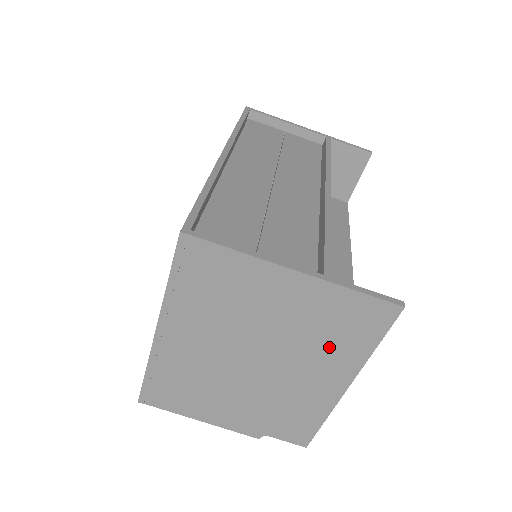
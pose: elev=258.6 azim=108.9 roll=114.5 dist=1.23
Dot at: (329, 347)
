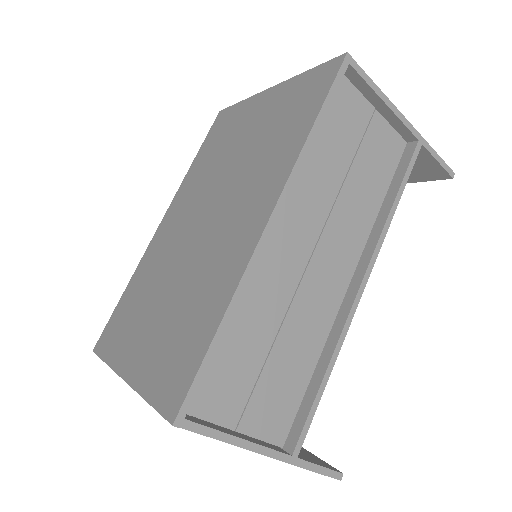
Dot at: occluded
